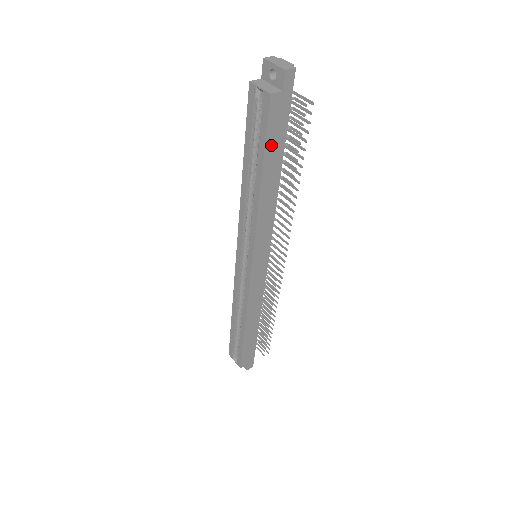
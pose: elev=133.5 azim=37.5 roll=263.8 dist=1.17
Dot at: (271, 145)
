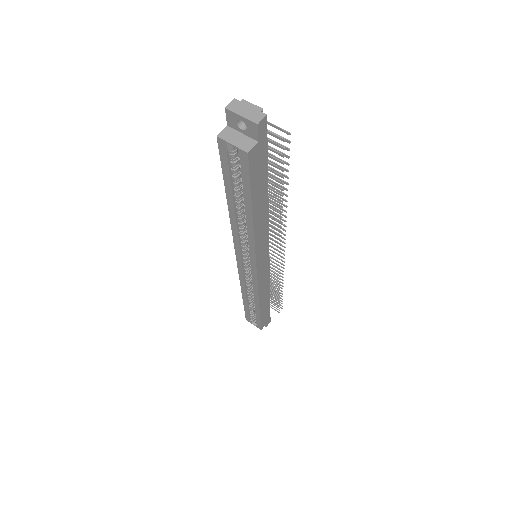
Dot at: (256, 186)
